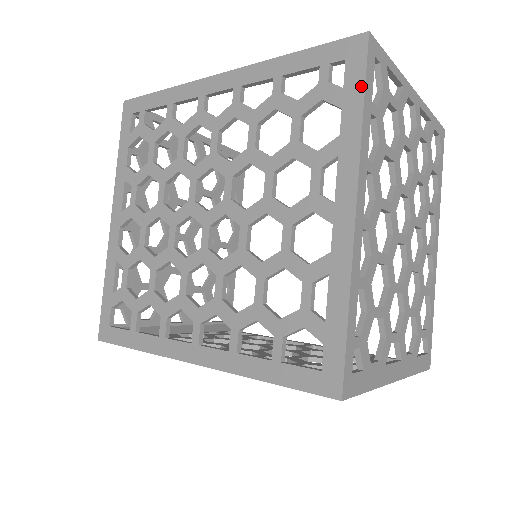
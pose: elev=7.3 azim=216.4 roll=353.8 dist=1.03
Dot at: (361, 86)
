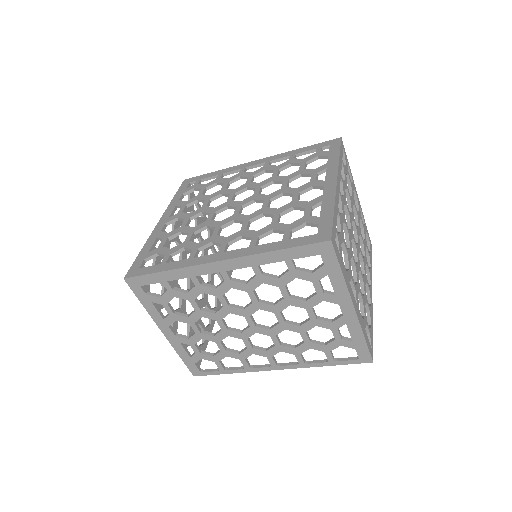
Dot at: (338, 149)
